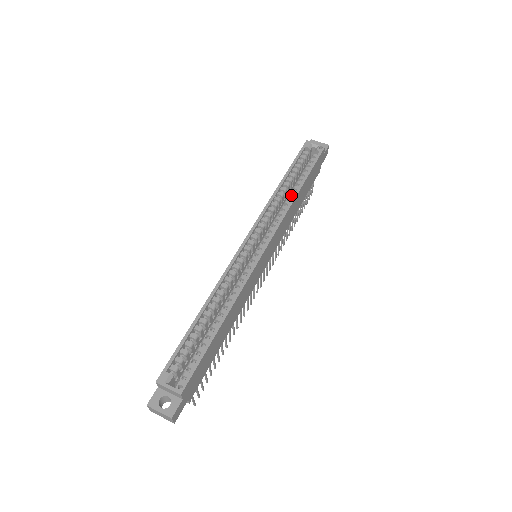
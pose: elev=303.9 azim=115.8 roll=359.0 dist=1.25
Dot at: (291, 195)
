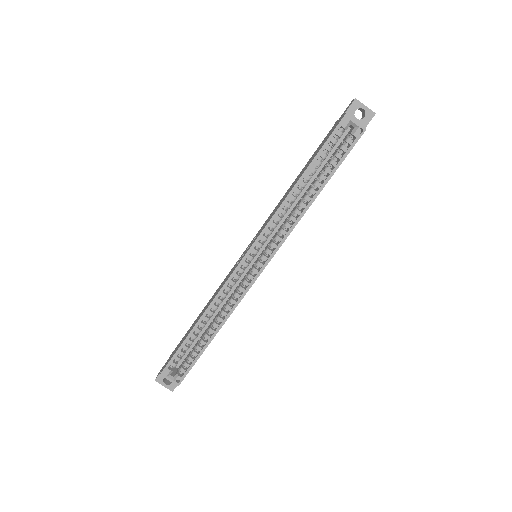
Dot at: (305, 200)
